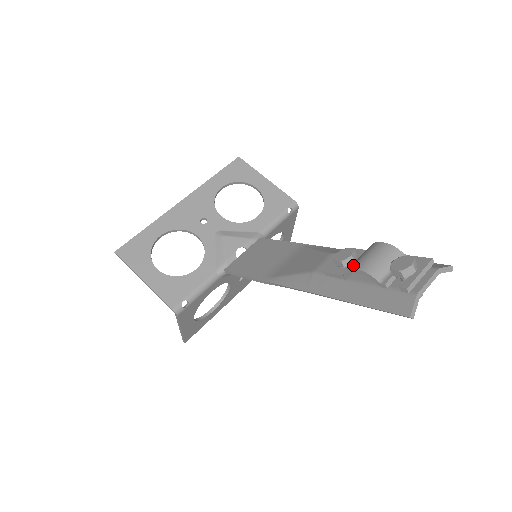
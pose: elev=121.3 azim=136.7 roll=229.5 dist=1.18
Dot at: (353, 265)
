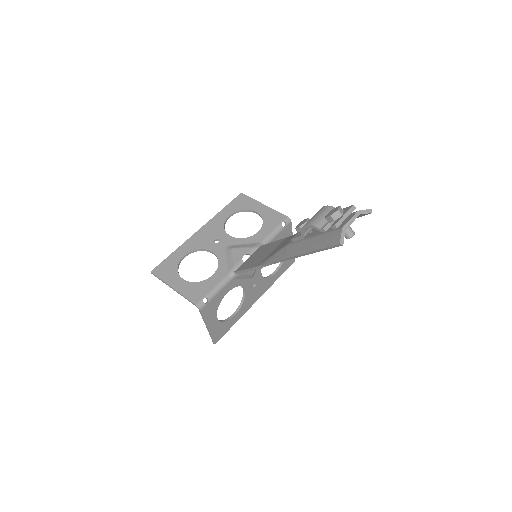
Dot at: occluded
